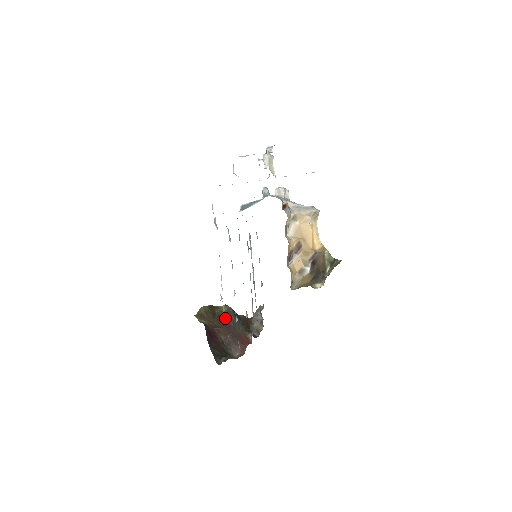
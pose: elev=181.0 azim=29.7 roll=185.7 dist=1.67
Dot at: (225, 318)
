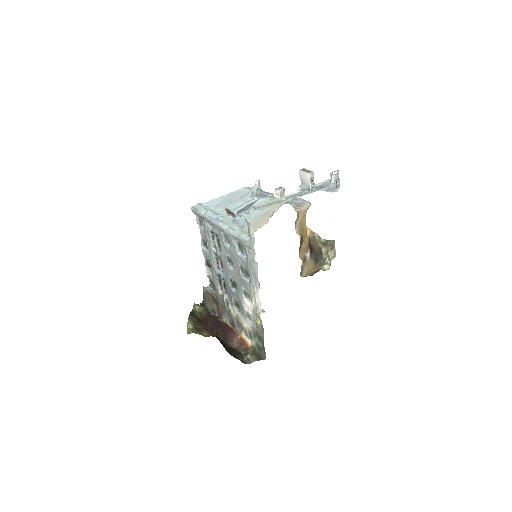
Dot at: (208, 318)
